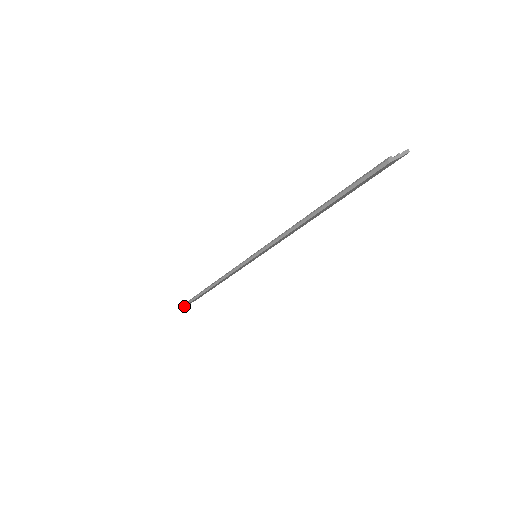
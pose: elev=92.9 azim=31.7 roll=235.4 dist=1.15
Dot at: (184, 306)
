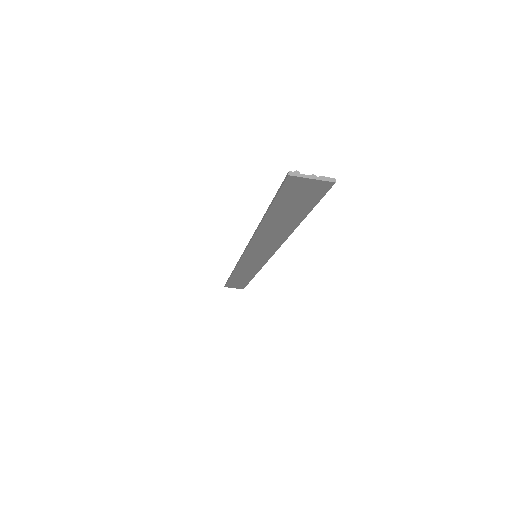
Dot at: (225, 284)
